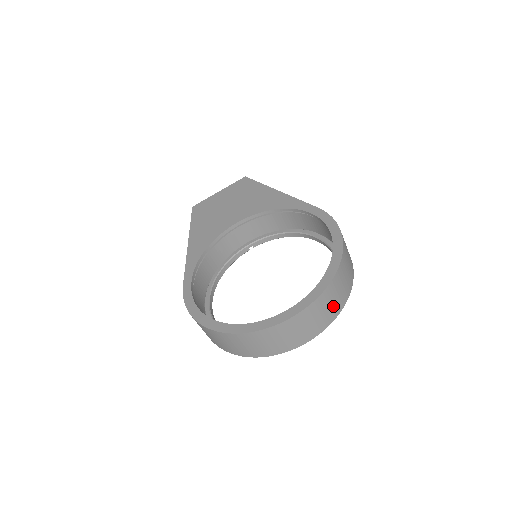
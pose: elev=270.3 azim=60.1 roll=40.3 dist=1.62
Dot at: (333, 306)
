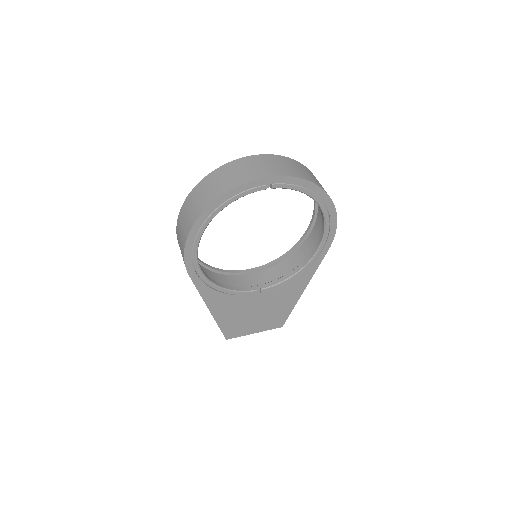
Dot at: (300, 172)
